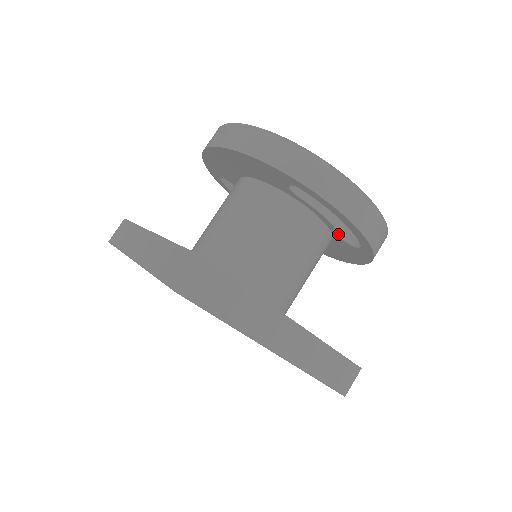
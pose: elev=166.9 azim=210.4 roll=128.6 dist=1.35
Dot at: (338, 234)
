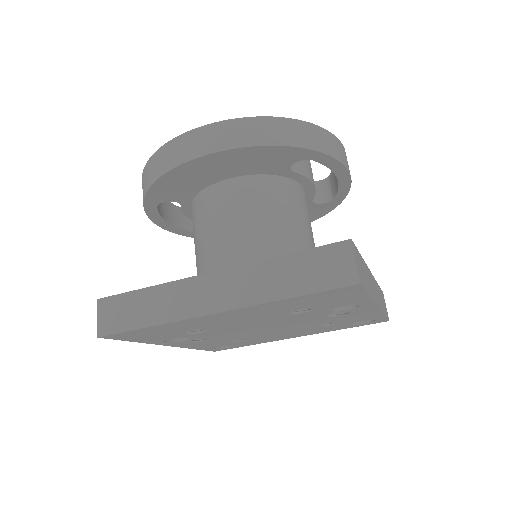
Dot at: (312, 197)
